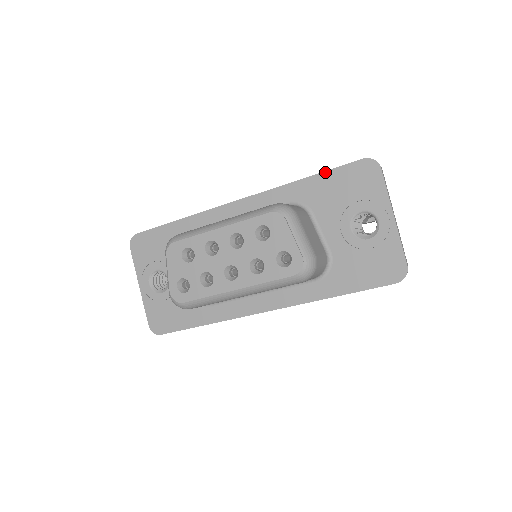
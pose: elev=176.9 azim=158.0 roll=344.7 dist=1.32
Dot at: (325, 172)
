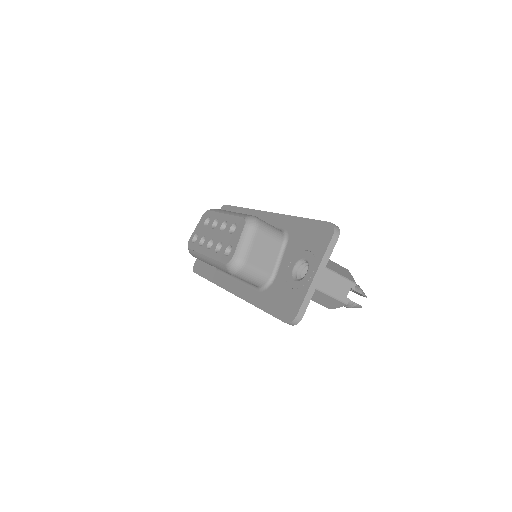
Dot at: (310, 219)
